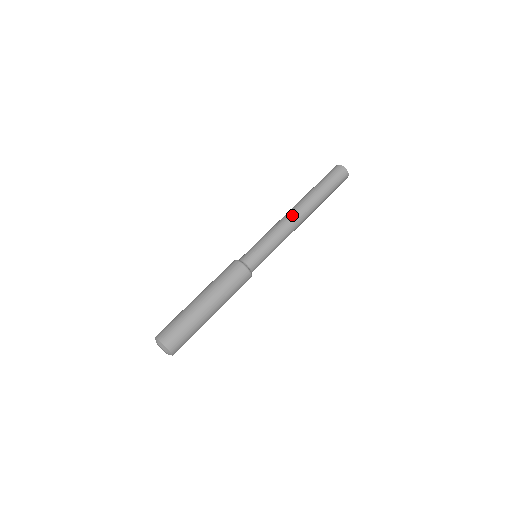
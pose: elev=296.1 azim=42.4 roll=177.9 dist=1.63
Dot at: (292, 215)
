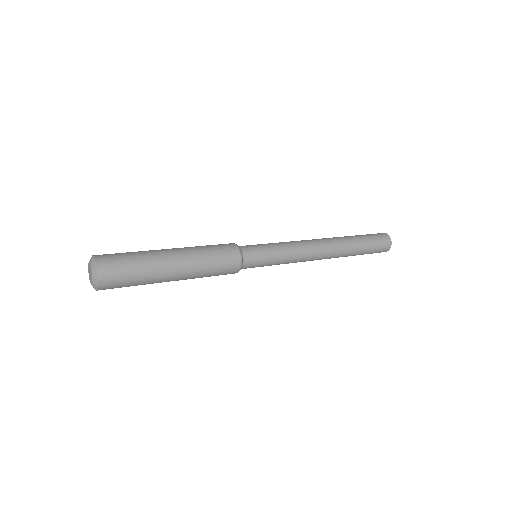
Dot at: (317, 243)
